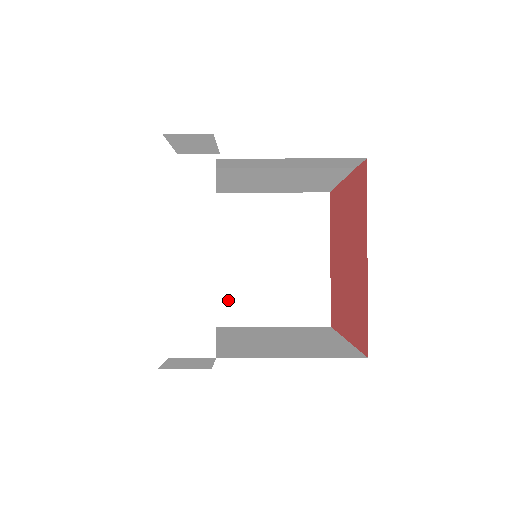
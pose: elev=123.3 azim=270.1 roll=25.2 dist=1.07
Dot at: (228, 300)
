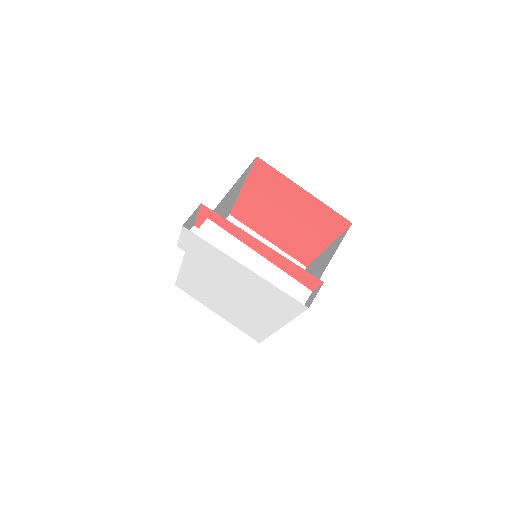
Dot at: occluded
